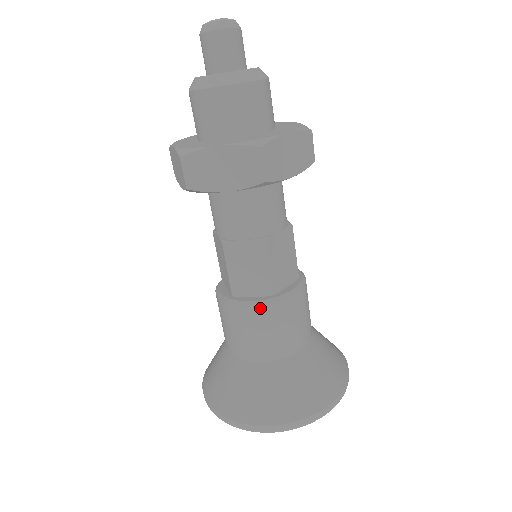
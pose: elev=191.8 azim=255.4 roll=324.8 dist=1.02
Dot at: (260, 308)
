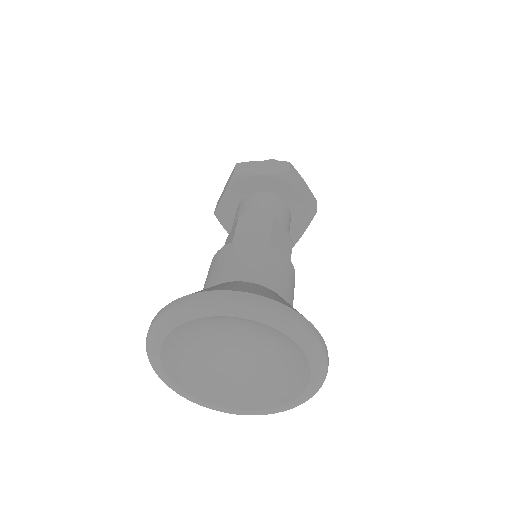
Dot at: (217, 254)
